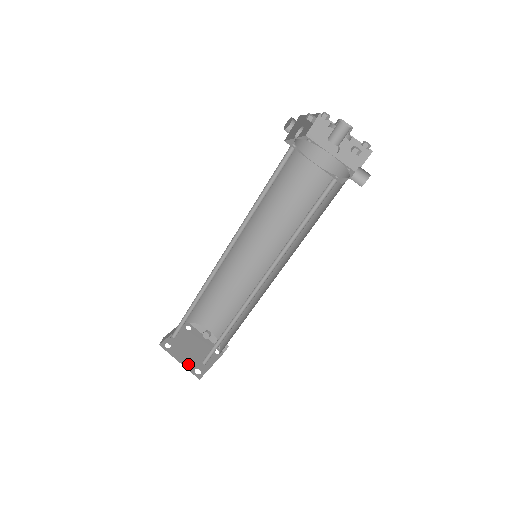
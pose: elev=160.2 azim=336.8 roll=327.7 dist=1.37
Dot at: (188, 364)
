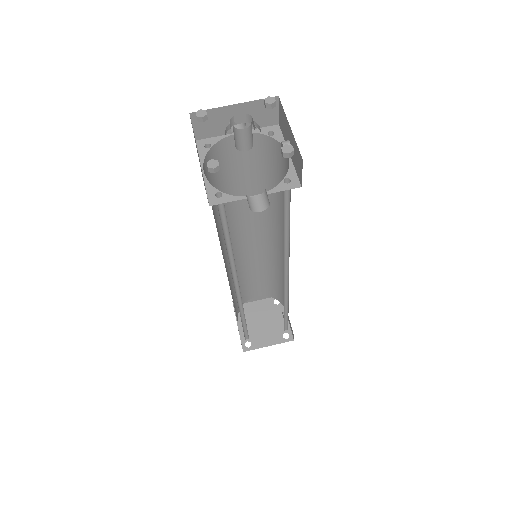
Dot at: occluded
